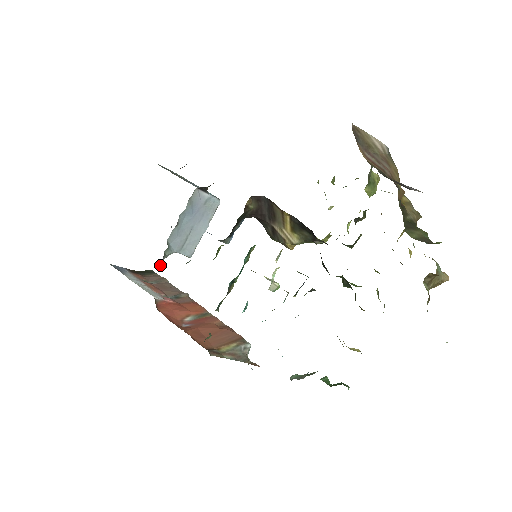
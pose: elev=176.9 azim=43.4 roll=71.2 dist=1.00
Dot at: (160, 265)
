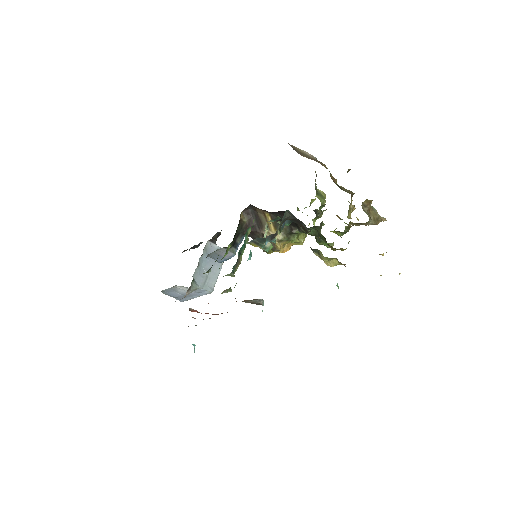
Dot at: (189, 292)
